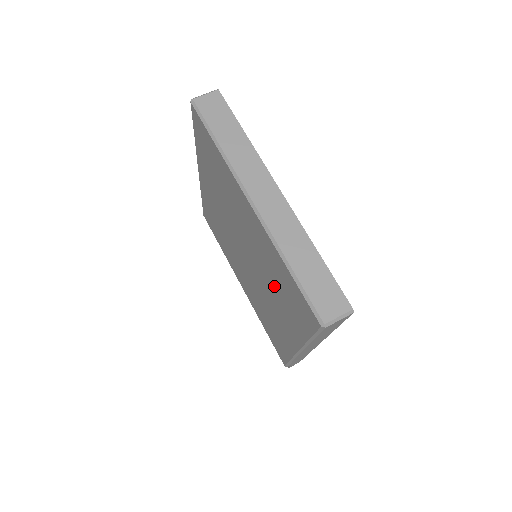
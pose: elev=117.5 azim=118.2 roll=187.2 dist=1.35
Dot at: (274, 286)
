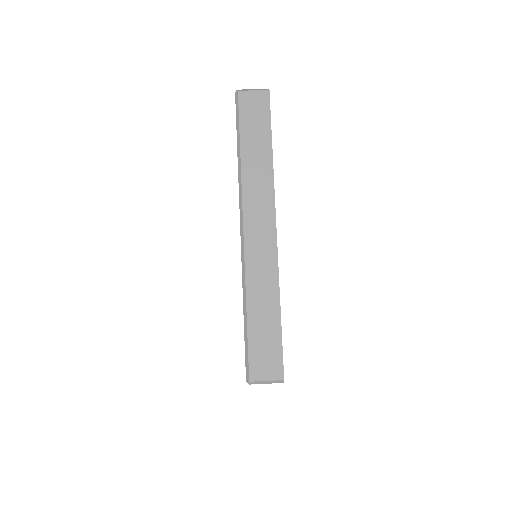
Dot at: occluded
